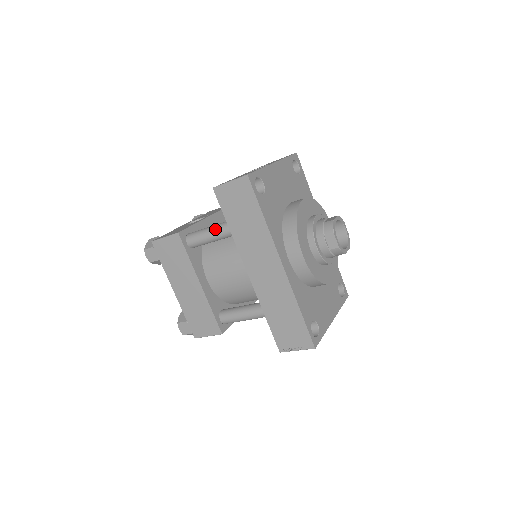
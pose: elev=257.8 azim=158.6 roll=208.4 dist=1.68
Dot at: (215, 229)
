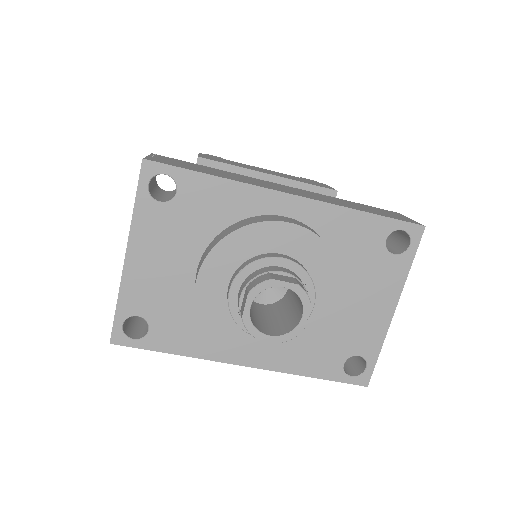
Dot at: occluded
